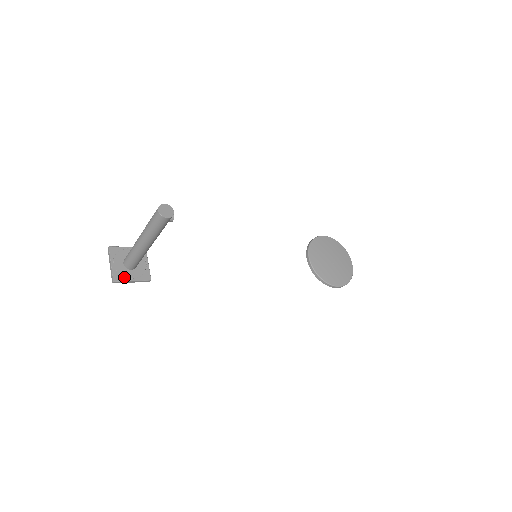
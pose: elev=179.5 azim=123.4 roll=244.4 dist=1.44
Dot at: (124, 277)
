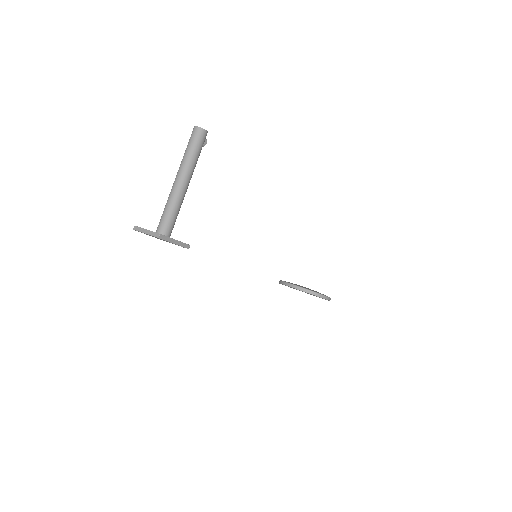
Dot at: (166, 236)
